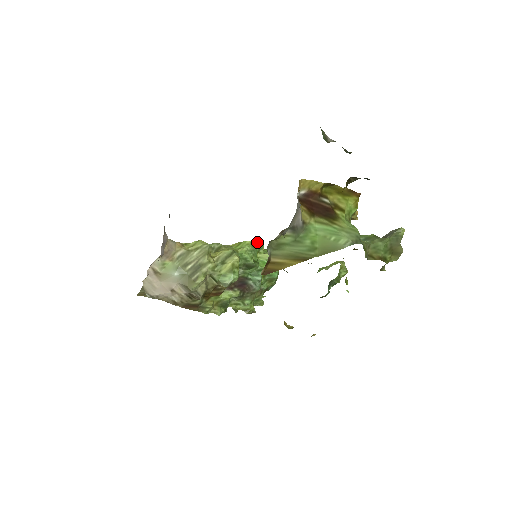
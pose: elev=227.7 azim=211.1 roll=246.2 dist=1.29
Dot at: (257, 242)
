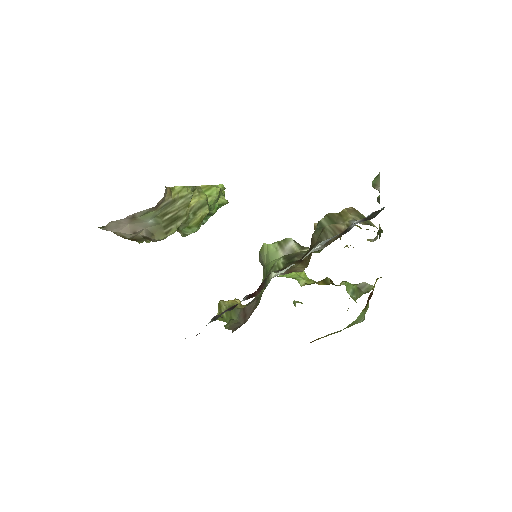
Dot at: (223, 189)
